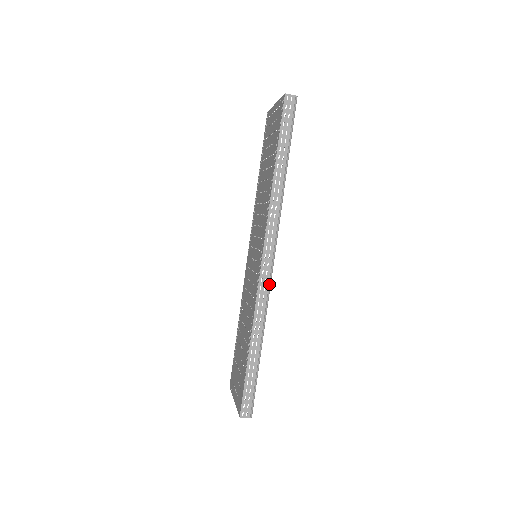
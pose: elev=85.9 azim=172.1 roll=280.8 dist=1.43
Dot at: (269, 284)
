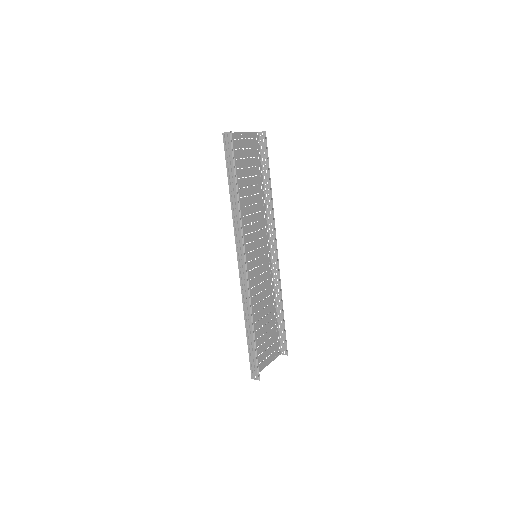
Dot at: (247, 281)
